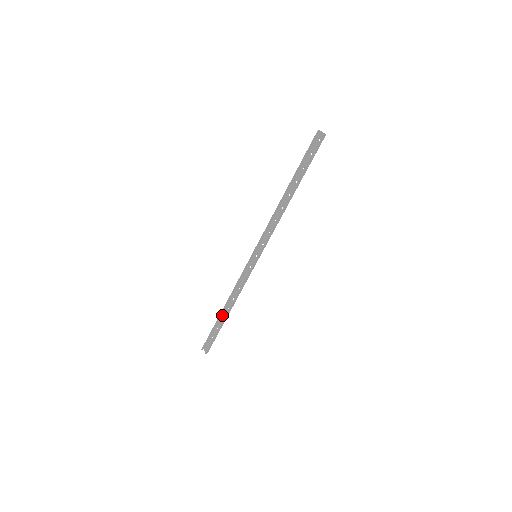
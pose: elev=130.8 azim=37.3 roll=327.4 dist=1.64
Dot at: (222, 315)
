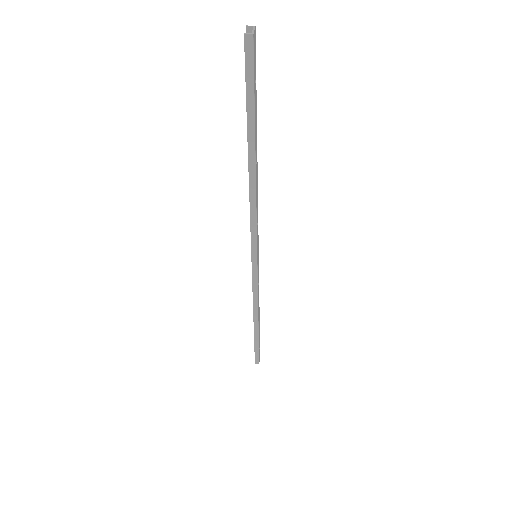
Dot at: occluded
